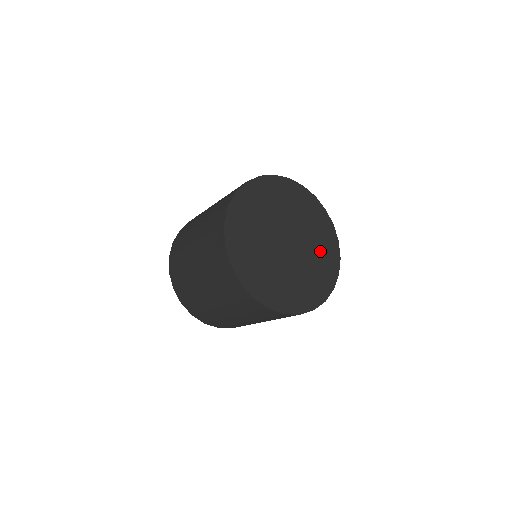
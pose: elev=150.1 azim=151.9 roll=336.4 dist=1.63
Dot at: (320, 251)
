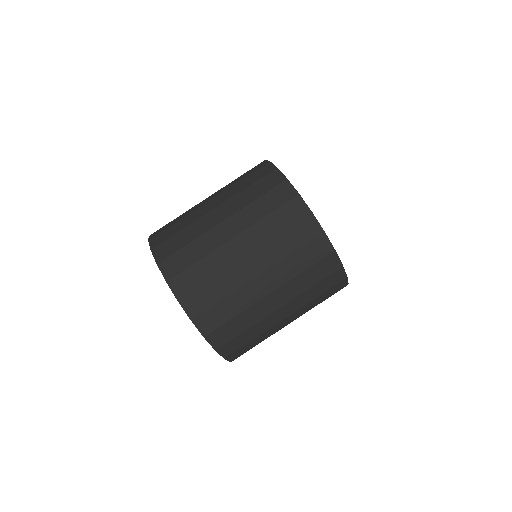
Dot at: occluded
